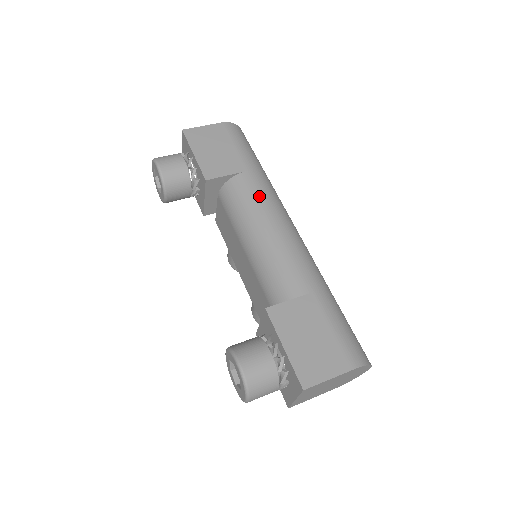
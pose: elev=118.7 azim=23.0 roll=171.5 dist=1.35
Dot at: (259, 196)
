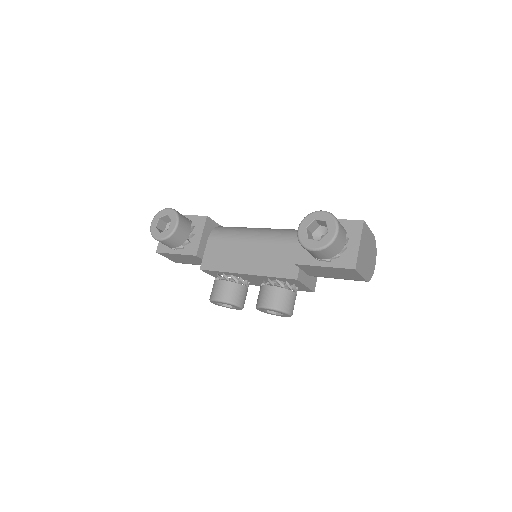
Dot at: occluded
